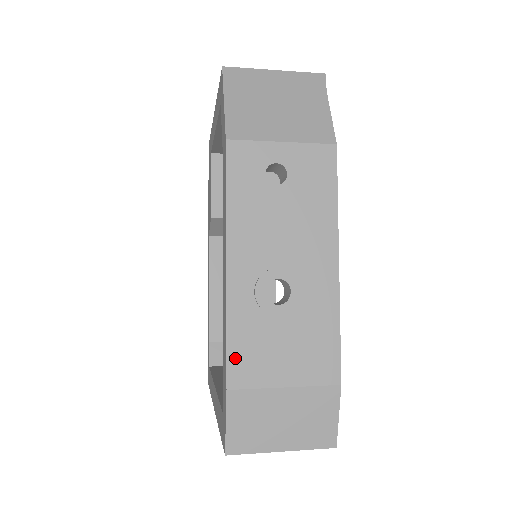
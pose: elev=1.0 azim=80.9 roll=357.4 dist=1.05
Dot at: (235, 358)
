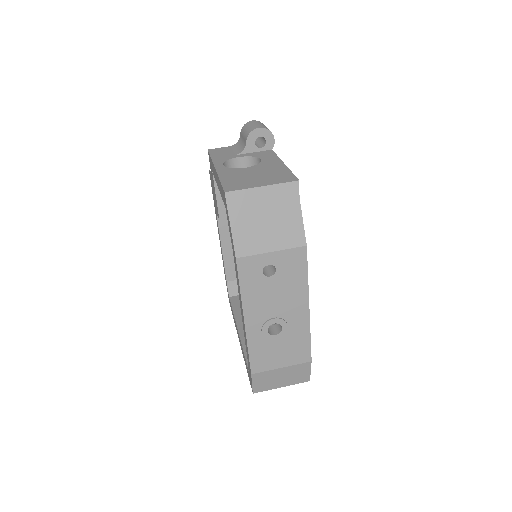
Dot at: (254, 361)
